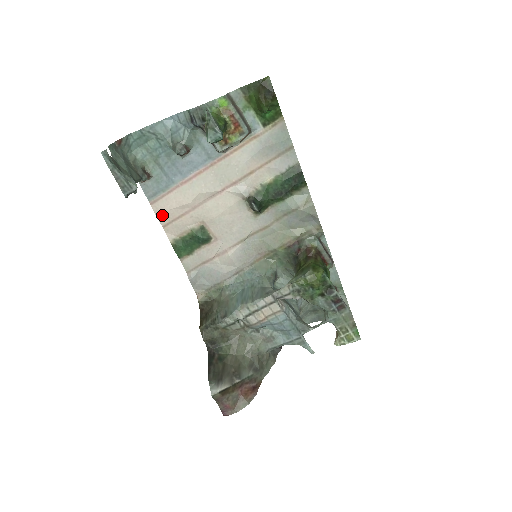
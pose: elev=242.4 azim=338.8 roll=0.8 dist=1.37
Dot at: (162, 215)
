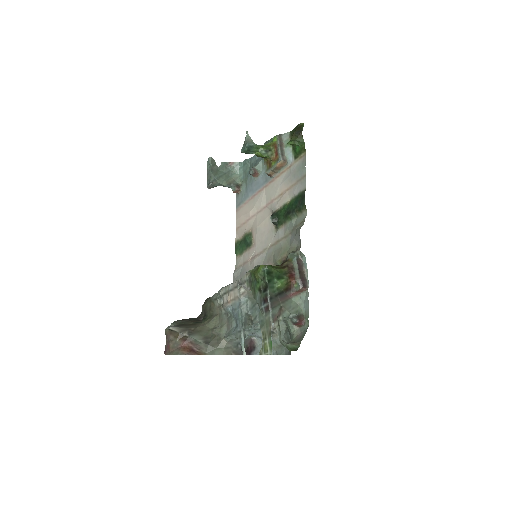
Dot at: (238, 220)
